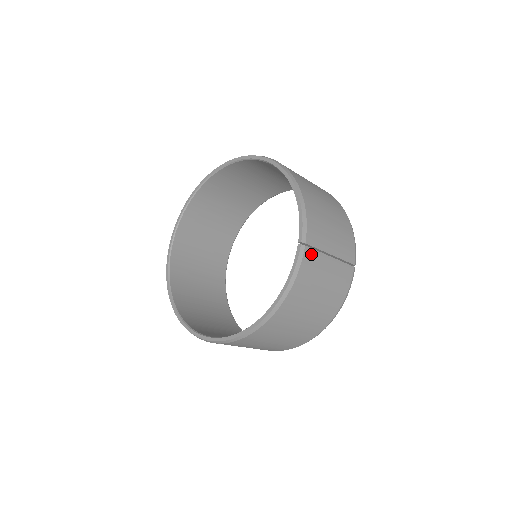
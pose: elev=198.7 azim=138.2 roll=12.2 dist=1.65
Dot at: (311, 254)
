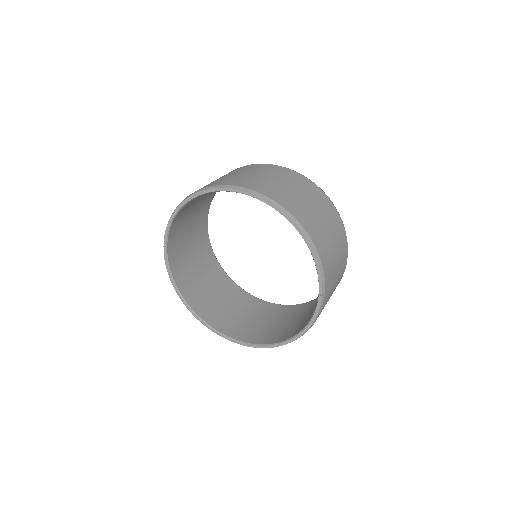
Dot at: (327, 293)
